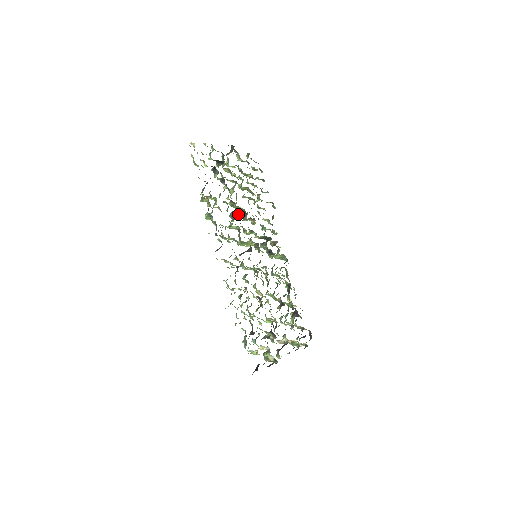
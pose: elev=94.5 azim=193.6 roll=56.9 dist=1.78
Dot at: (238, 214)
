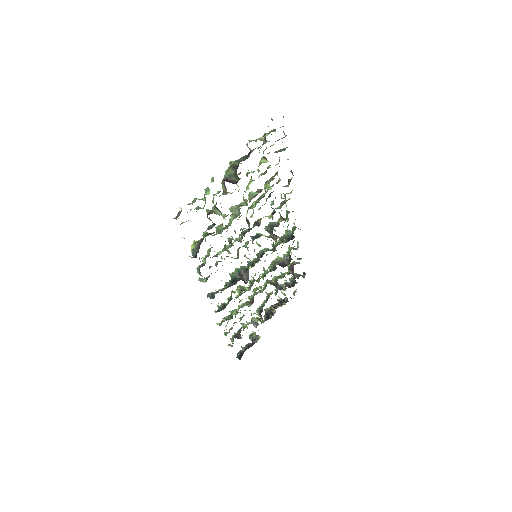
Dot at: occluded
